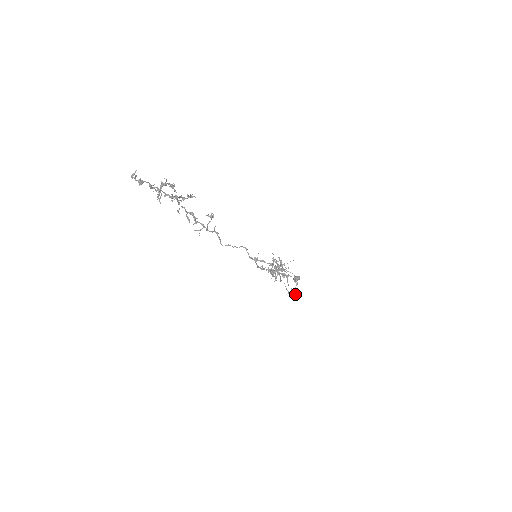
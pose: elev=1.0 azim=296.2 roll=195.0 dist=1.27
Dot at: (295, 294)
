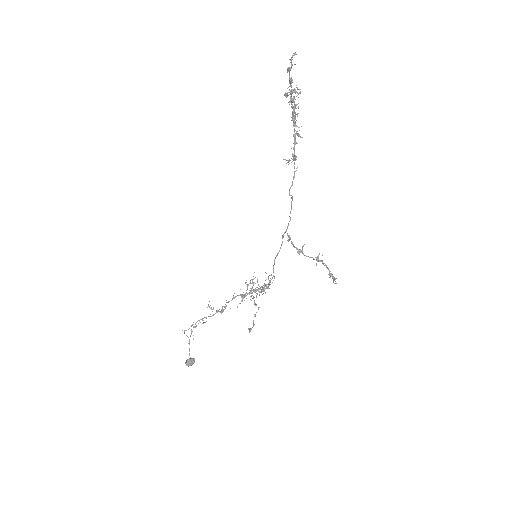
Dot at: (334, 277)
